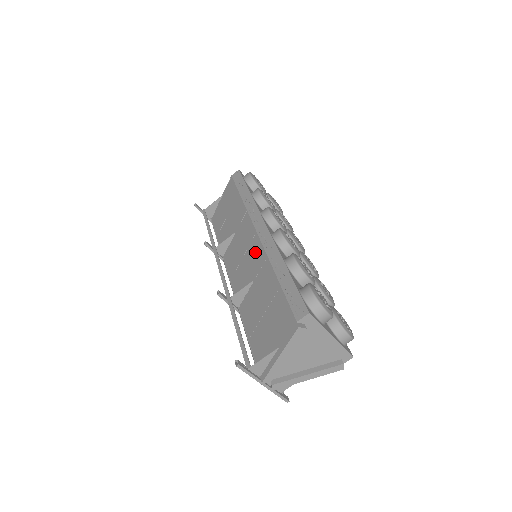
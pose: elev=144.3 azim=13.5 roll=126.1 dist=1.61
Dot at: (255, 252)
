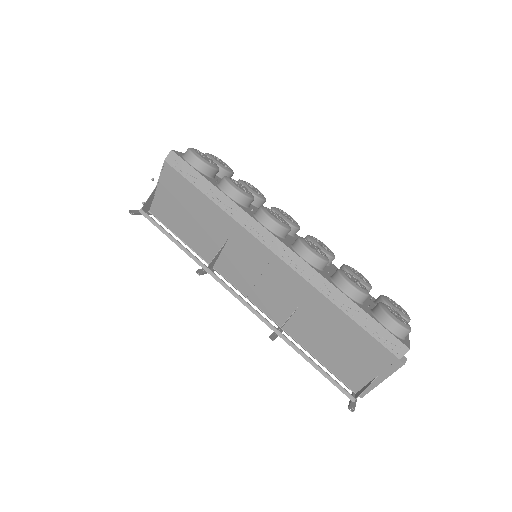
Dot at: (285, 277)
